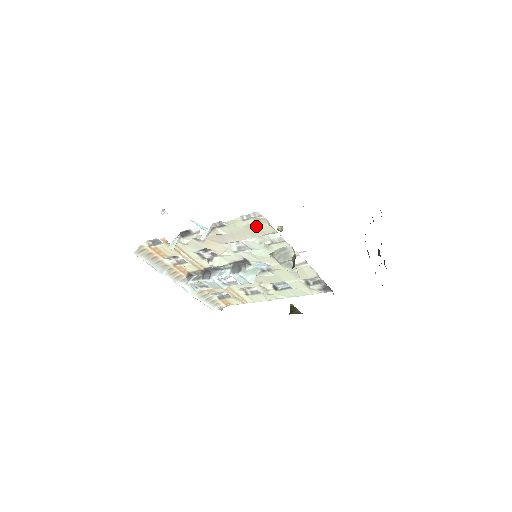
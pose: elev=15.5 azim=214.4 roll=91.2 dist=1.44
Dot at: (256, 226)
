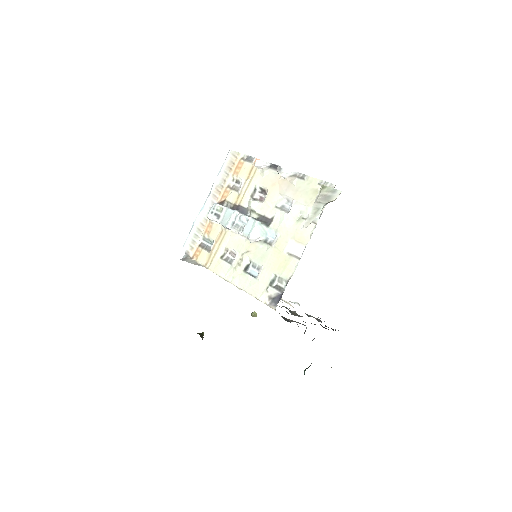
Dot at: occluded
